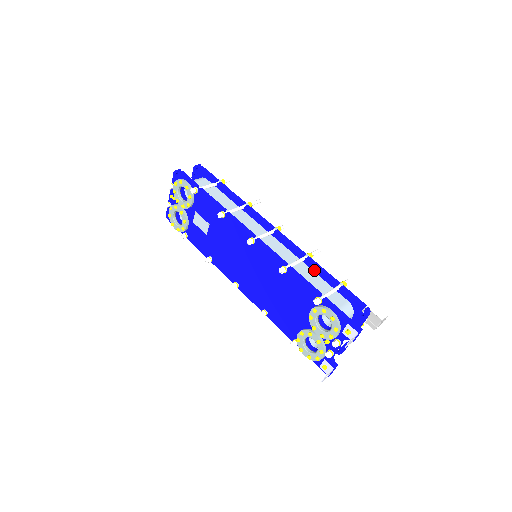
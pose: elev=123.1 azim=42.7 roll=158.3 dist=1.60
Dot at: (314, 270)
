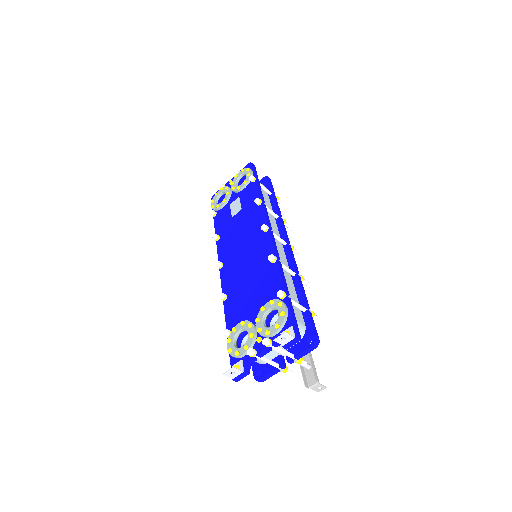
Dot at: (296, 287)
